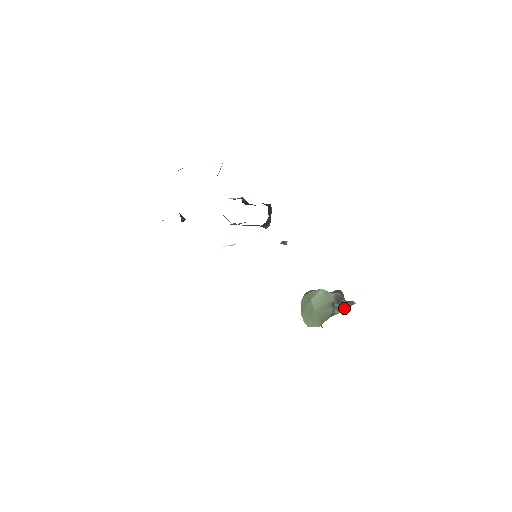
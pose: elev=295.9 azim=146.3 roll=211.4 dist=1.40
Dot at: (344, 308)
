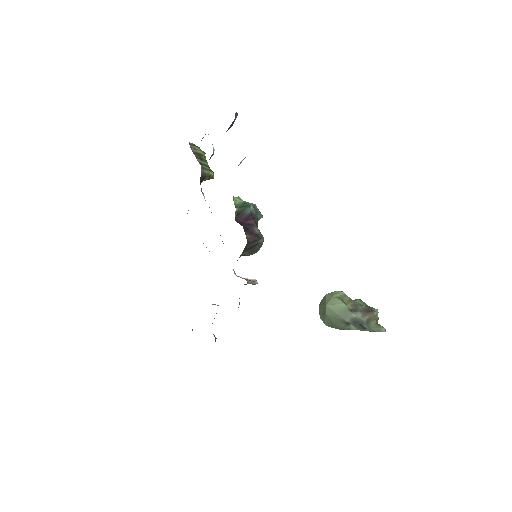
Dot at: (364, 330)
